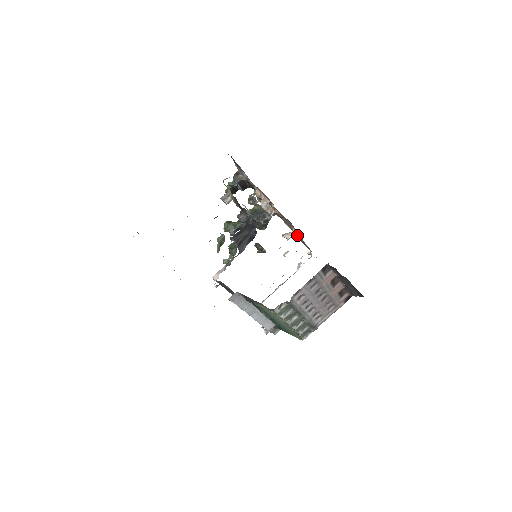
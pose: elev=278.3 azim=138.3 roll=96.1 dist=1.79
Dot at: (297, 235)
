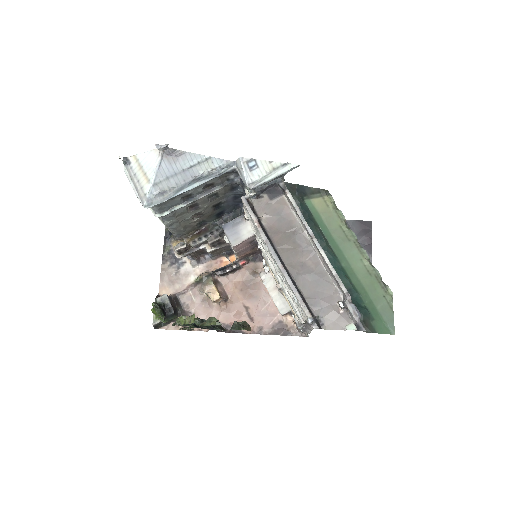
Dot at: (267, 318)
